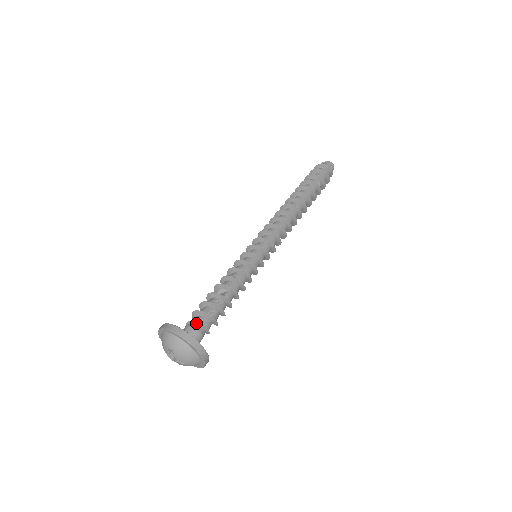
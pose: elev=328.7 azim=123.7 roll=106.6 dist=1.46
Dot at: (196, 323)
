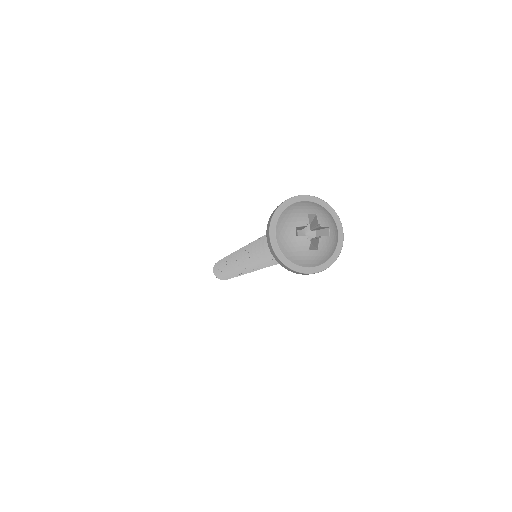
Dot at: occluded
